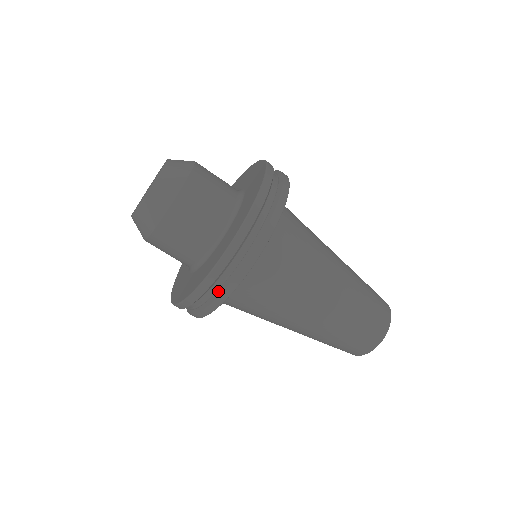
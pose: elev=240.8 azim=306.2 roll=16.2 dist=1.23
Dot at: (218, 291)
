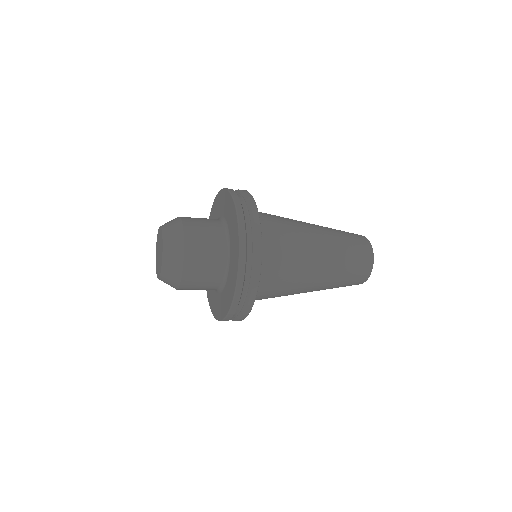
Dot at: (240, 313)
